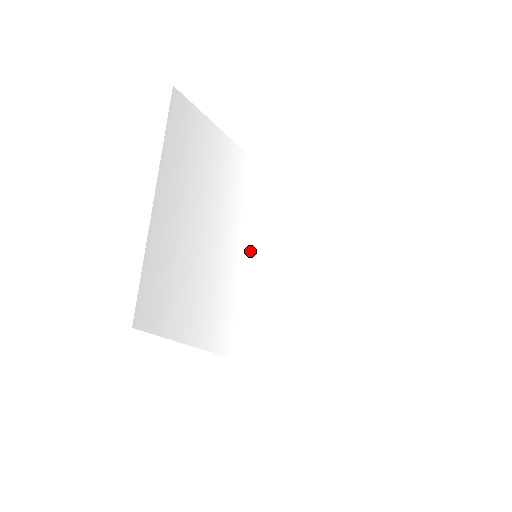
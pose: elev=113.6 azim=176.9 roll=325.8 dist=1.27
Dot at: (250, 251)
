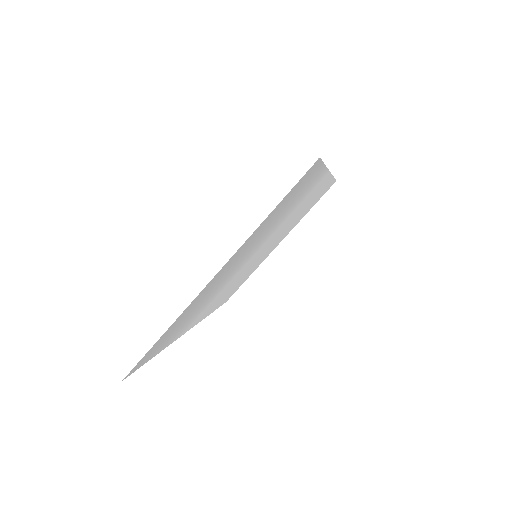
Dot at: (254, 256)
